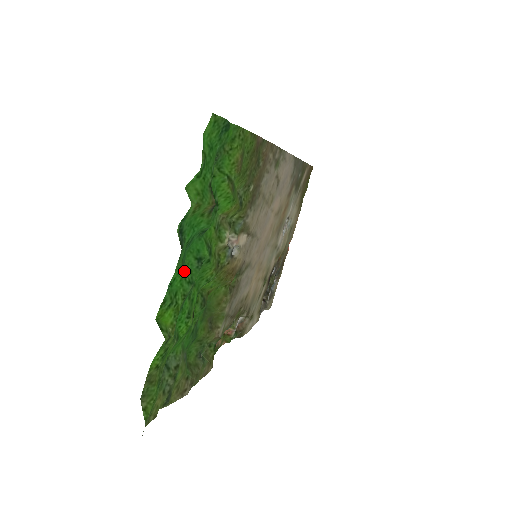
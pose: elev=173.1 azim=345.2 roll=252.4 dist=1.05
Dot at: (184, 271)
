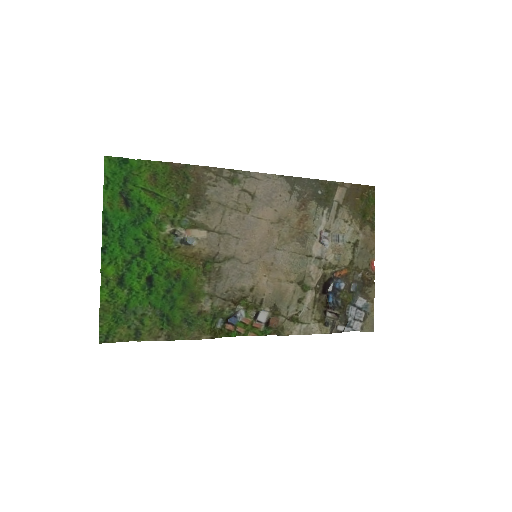
Dot at: (125, 246)
